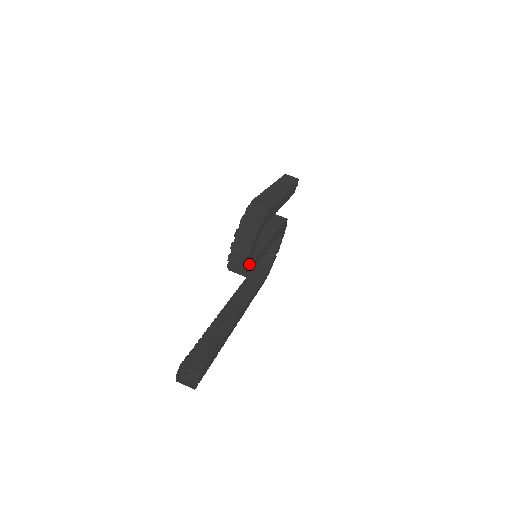
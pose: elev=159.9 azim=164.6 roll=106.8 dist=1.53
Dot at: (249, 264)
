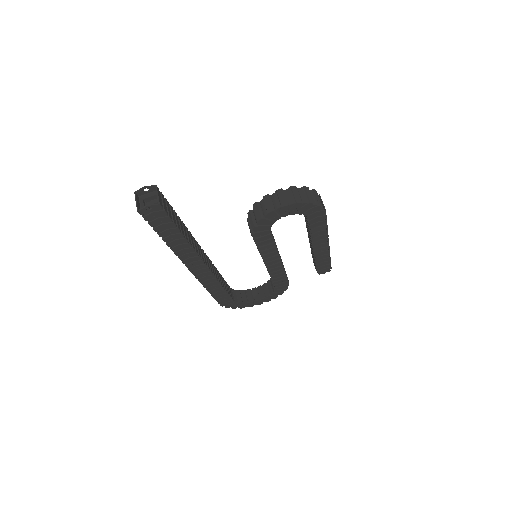
Dot at: (269, 220)
